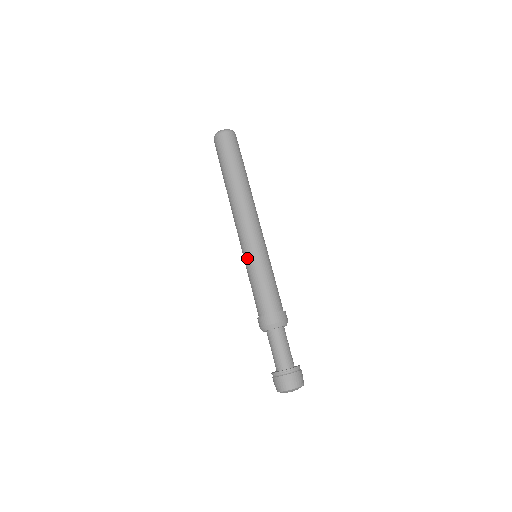
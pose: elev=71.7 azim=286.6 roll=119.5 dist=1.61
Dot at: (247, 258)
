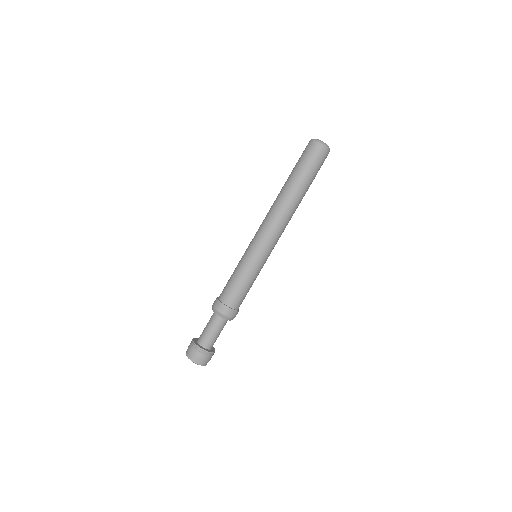
Dot at: (252, 256)
